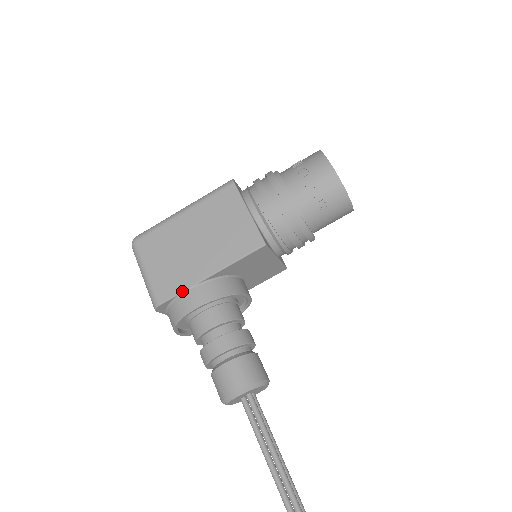
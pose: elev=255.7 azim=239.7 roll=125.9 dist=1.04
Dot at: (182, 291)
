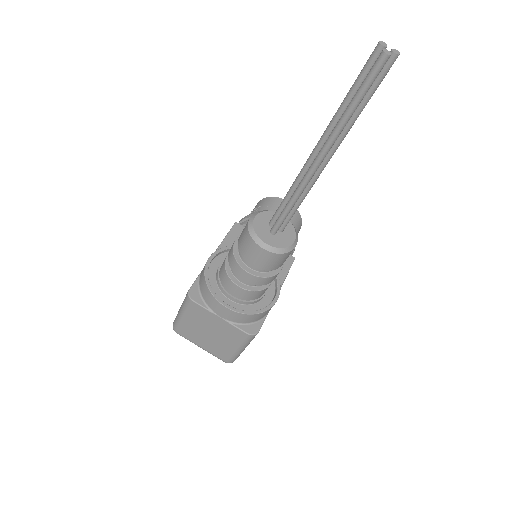
Dot at: (200, 273)
